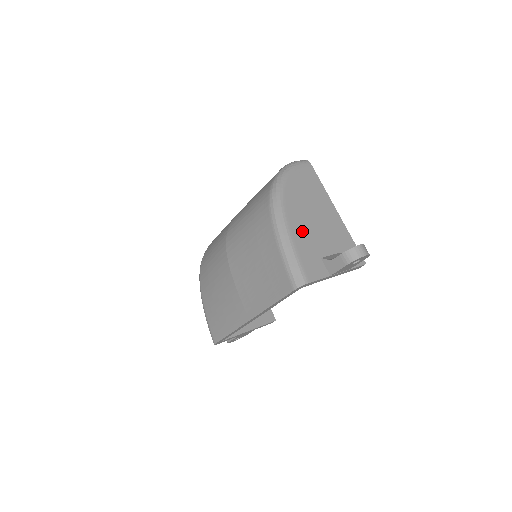
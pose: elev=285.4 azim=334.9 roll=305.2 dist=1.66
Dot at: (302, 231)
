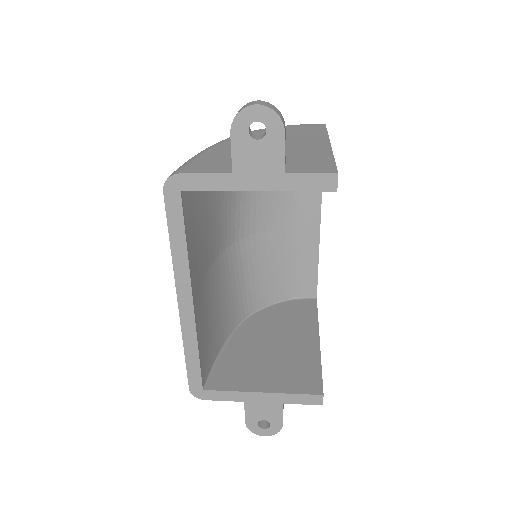
Dot at: occluded
